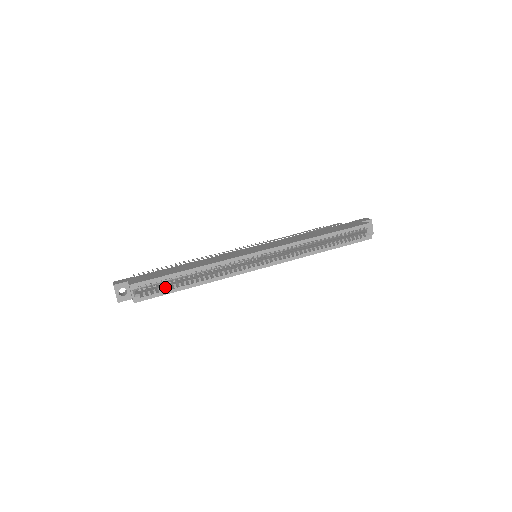
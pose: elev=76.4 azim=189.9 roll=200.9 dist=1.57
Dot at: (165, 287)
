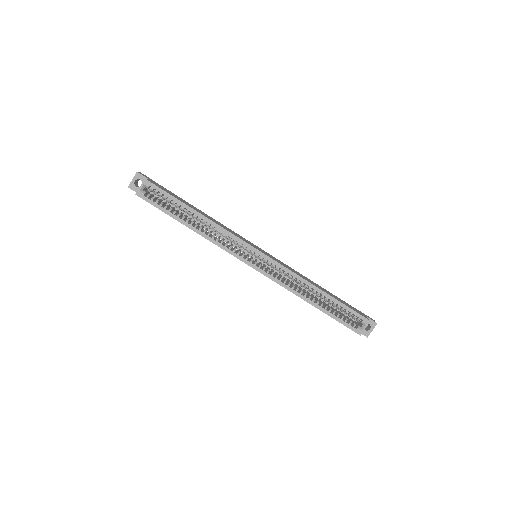
Dot at: (167, 206)
